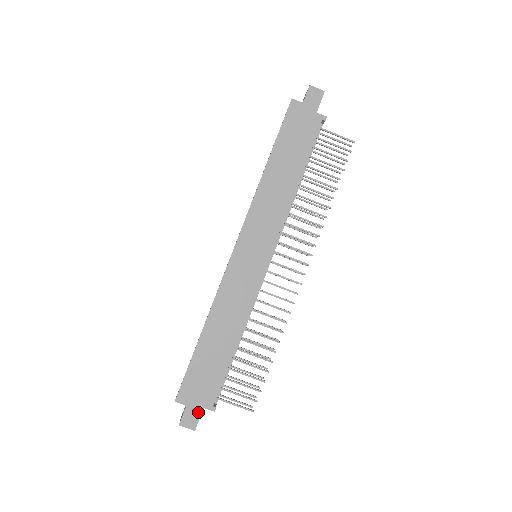
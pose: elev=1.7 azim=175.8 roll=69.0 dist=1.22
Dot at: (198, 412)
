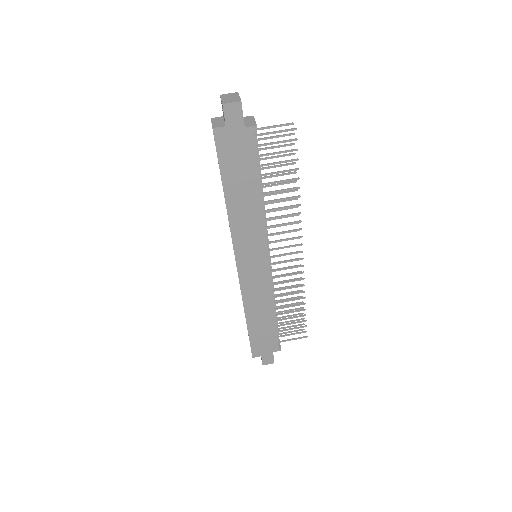
Dot at: (271, 355)
